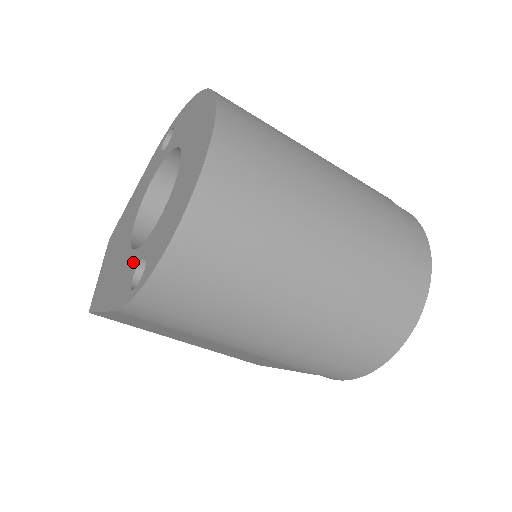
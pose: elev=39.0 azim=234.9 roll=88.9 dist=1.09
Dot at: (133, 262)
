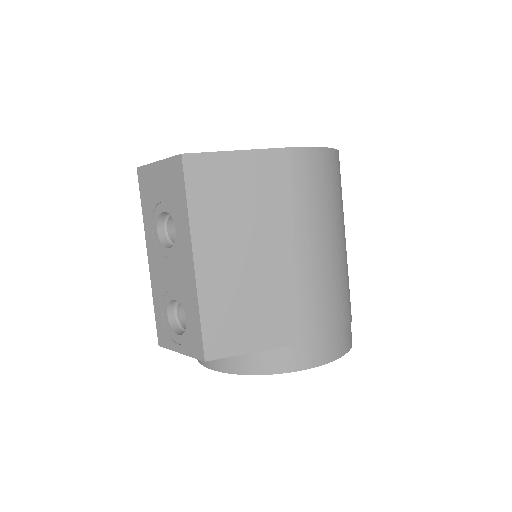
Dot at: occluded
